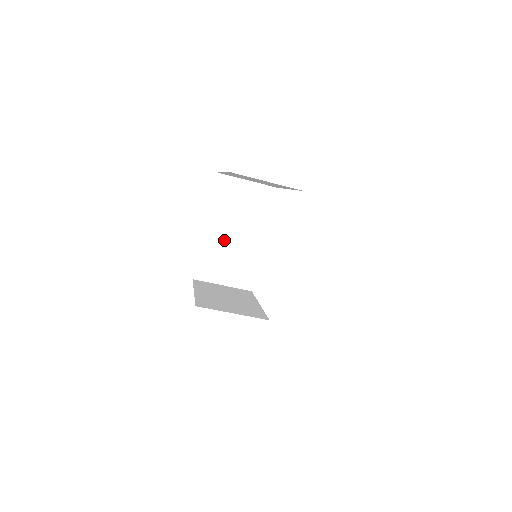
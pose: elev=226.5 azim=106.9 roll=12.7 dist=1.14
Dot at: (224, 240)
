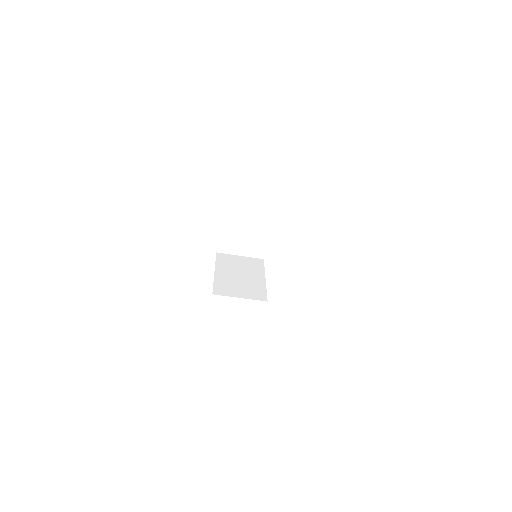
Dot at: (239, 223)
